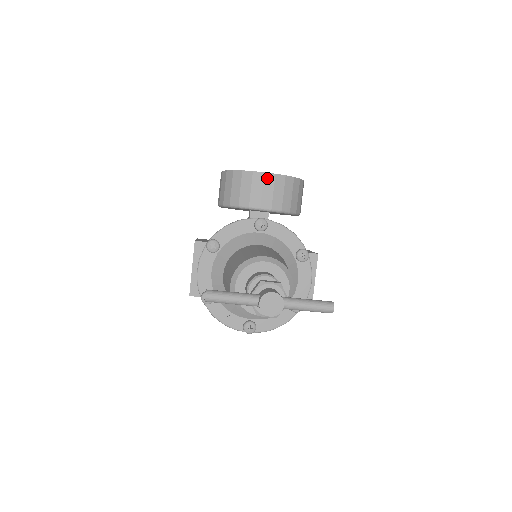
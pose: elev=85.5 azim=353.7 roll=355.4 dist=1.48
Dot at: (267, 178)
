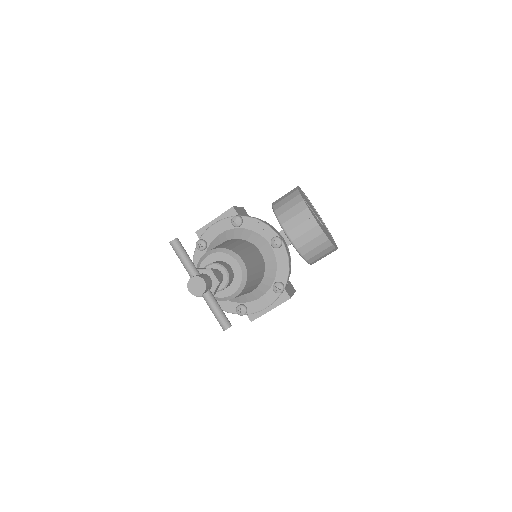
Dot at: (311, 221)
